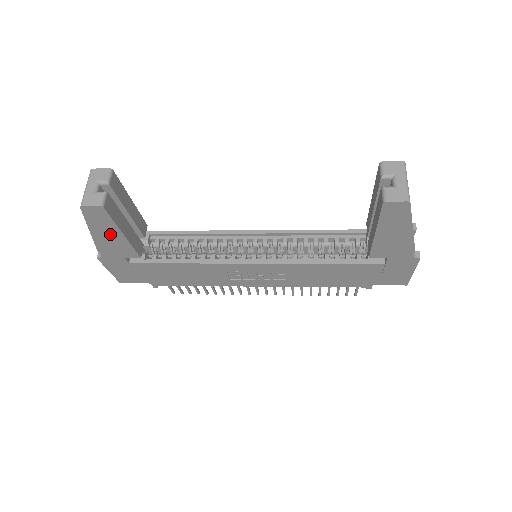
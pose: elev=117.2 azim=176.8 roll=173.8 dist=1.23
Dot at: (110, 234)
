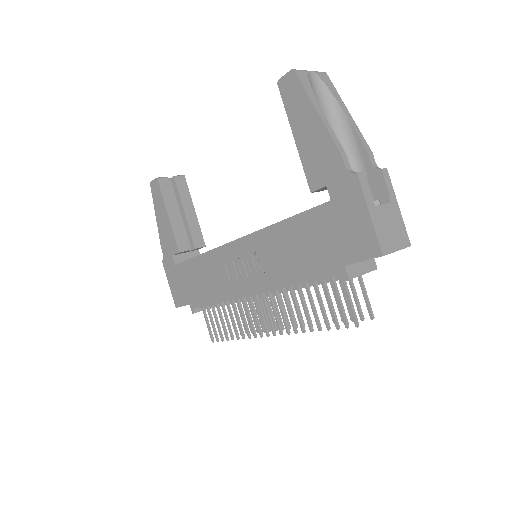
Dot at: (163, 217)
